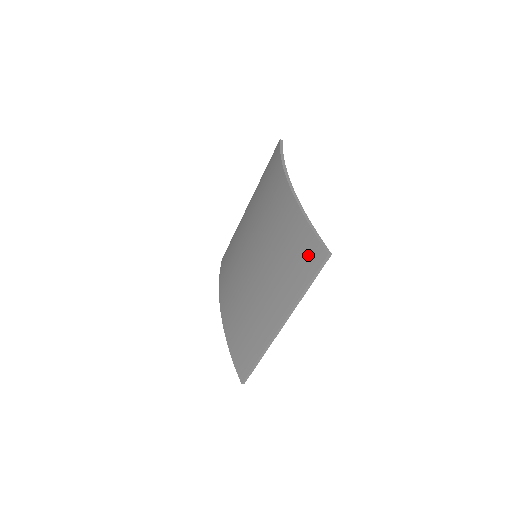
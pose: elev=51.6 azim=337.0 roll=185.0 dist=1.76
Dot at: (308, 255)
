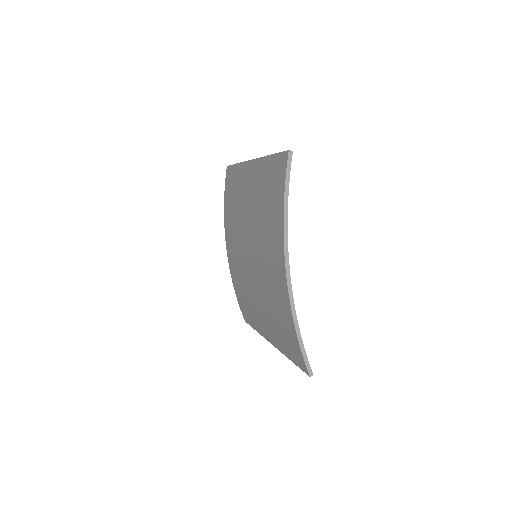
Dot at: (295, 353)
